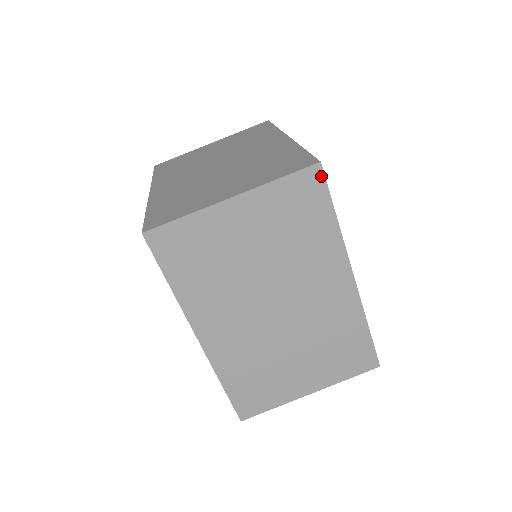
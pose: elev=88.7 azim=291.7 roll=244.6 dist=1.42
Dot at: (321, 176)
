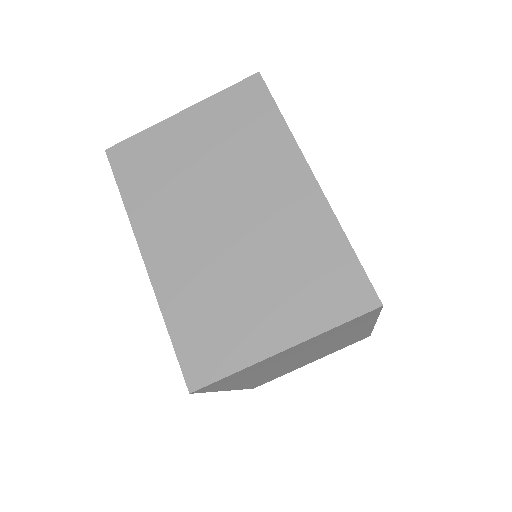
Dot at: (261, 83)
